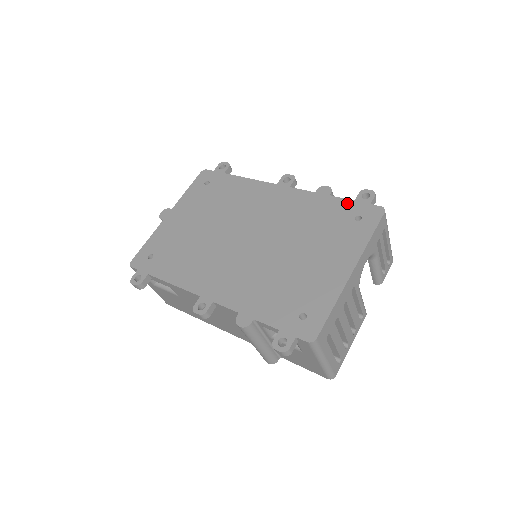
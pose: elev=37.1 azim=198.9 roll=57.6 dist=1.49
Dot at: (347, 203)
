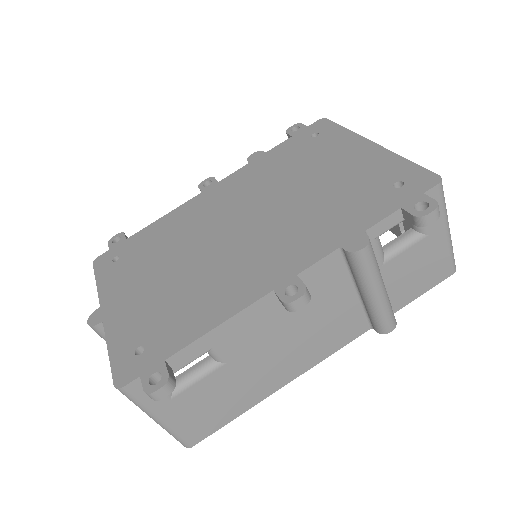
Dot at: (289, 141)
